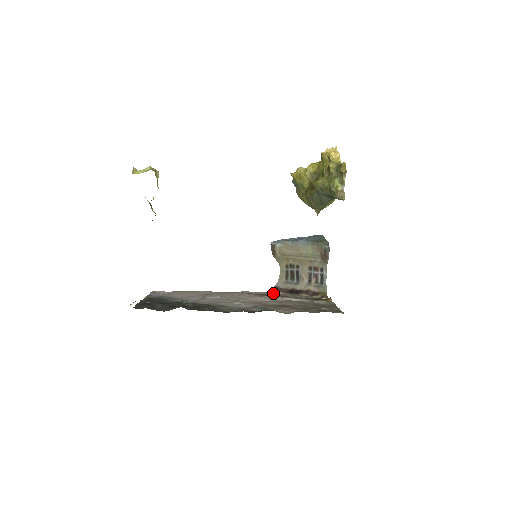
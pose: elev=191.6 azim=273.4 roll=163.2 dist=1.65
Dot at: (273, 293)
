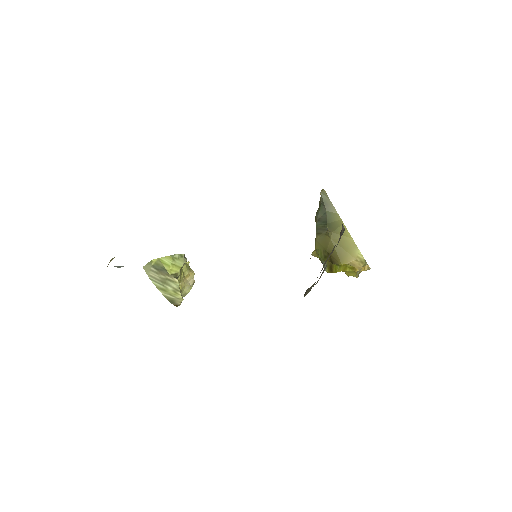
Dot at: occluded
